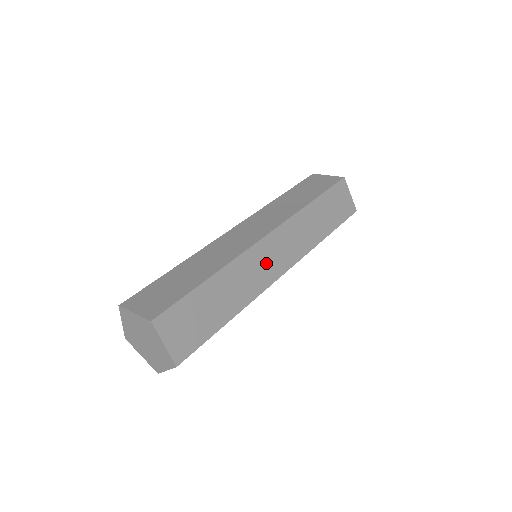
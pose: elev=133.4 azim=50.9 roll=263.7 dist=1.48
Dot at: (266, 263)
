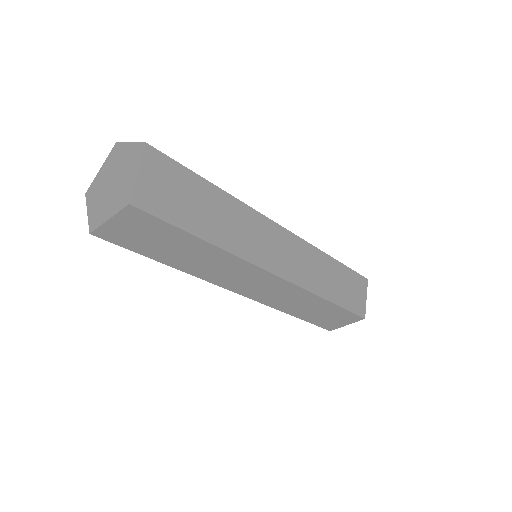
Dot at: (269, 246)
